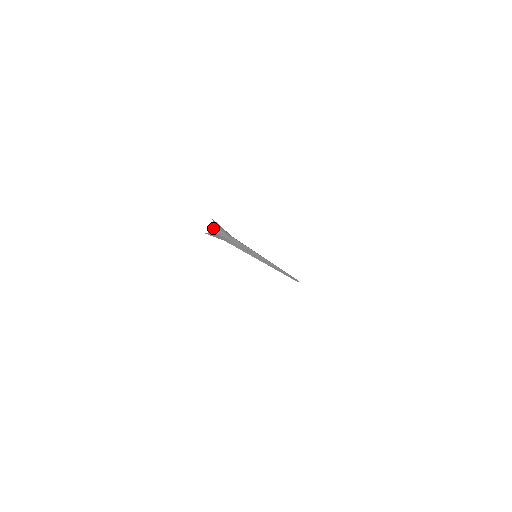
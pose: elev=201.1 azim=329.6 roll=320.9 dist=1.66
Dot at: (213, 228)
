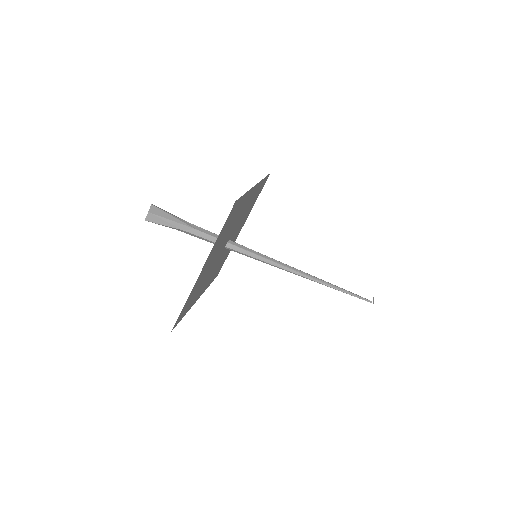
Dot at: (151, 209)
